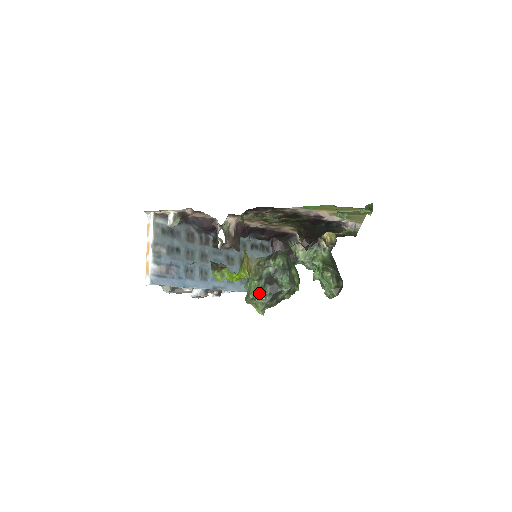
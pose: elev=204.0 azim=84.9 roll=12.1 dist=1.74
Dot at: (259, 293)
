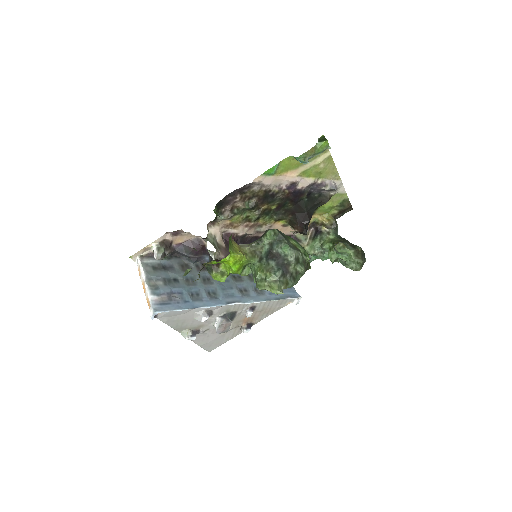
Dot at: (266, 273)
